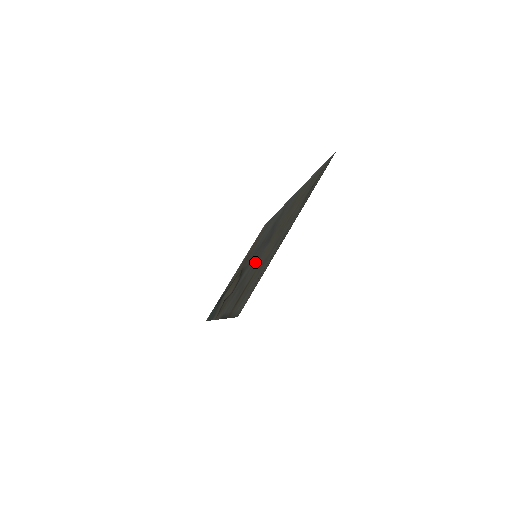
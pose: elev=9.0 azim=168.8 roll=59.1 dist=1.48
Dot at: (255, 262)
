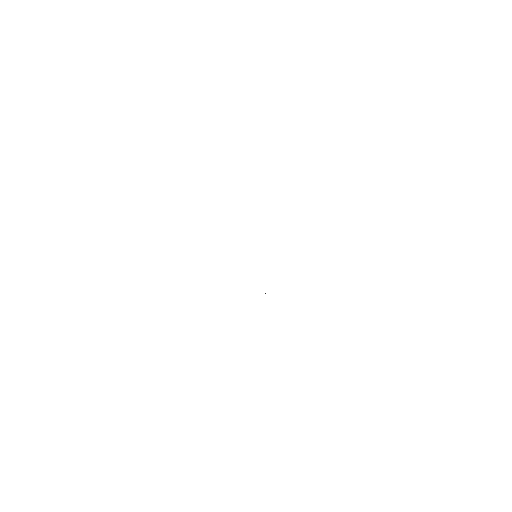
Dot at: occluded
